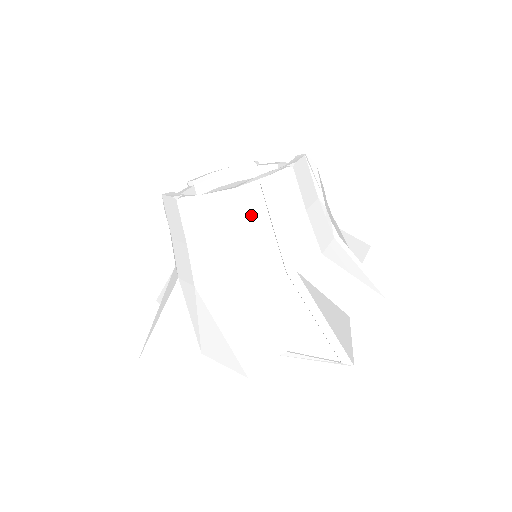
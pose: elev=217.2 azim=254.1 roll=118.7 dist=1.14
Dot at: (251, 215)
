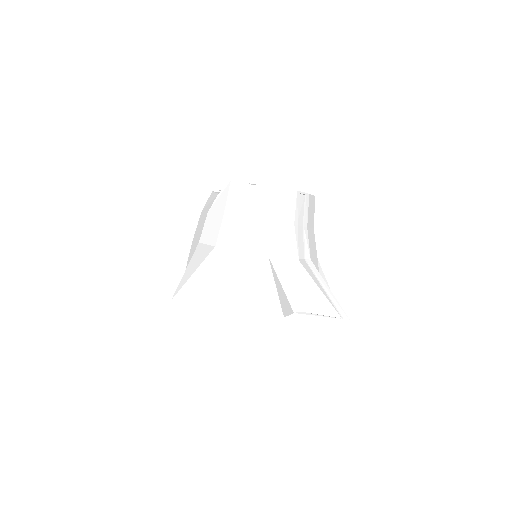
Dot at: (298, 212)
